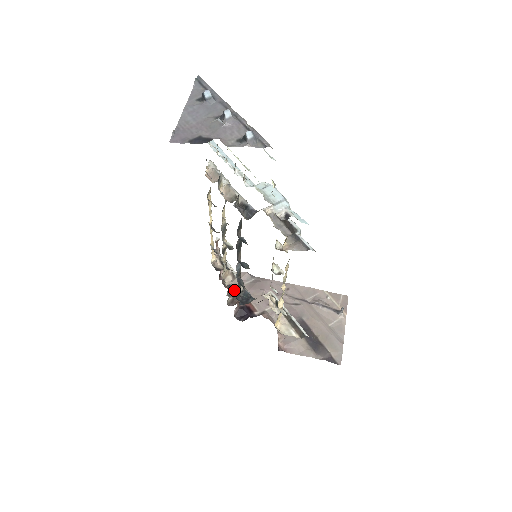
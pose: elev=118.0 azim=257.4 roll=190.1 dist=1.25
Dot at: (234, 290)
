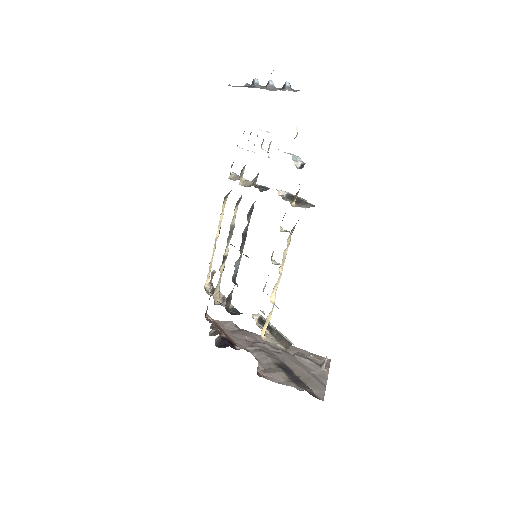
Dot at: occluded
